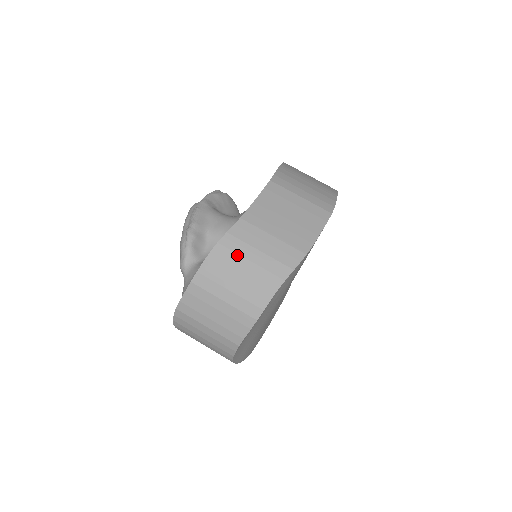
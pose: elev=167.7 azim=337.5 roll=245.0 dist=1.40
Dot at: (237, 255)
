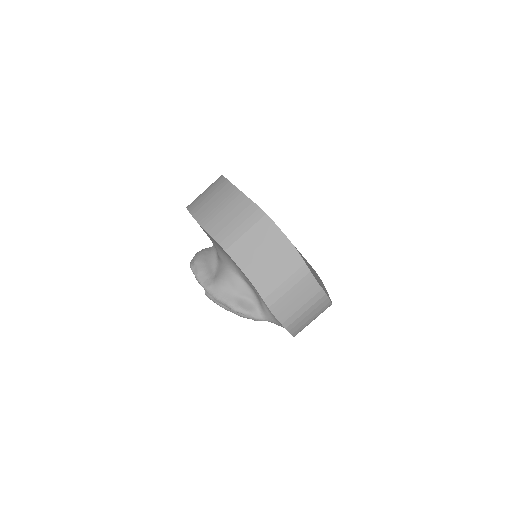
Dot at: (282, 298)
